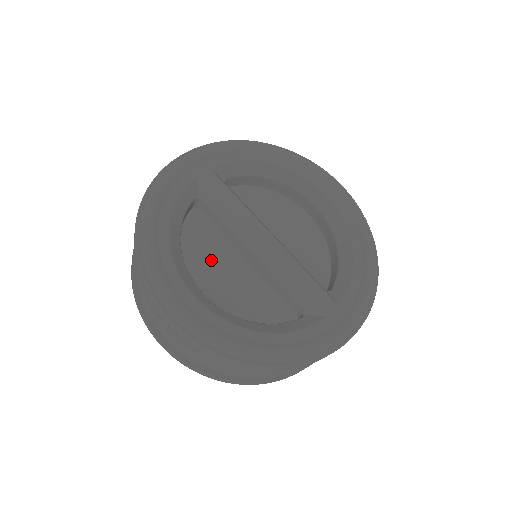
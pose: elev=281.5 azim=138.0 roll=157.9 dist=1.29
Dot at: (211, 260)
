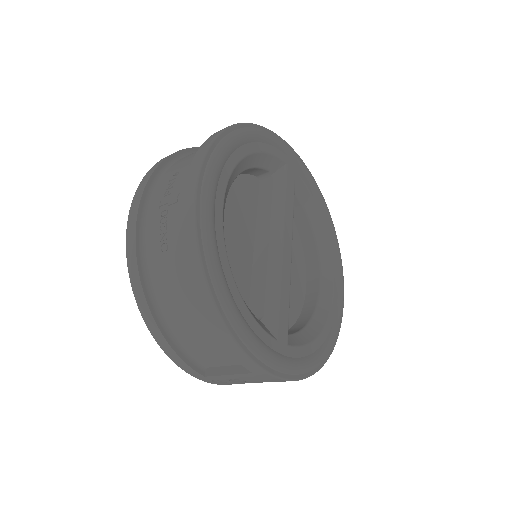
Dot at: (236, 213)
